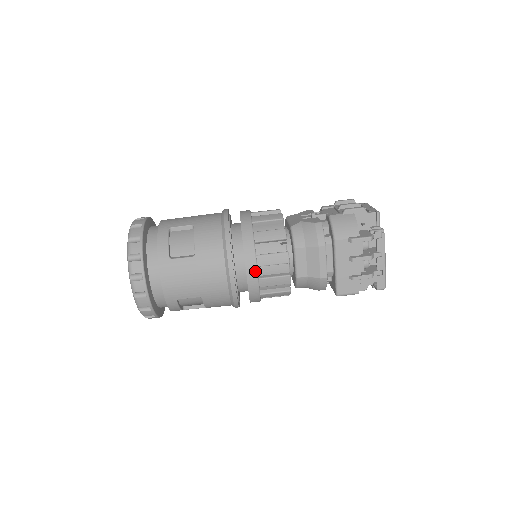
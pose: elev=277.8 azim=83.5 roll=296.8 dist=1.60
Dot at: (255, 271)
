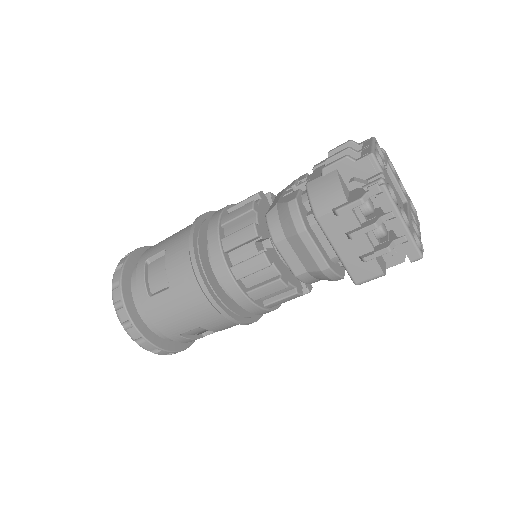
Dot at: (235, 287)
